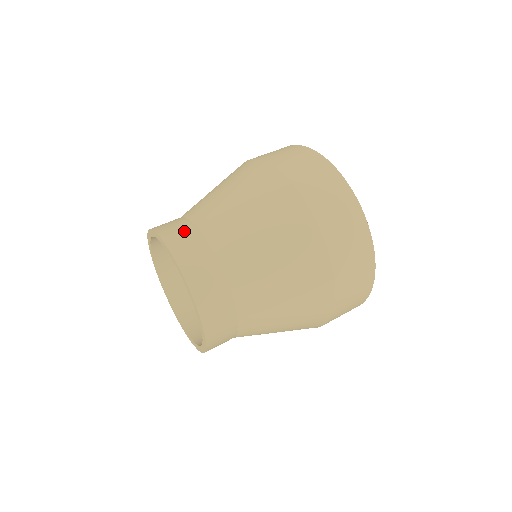
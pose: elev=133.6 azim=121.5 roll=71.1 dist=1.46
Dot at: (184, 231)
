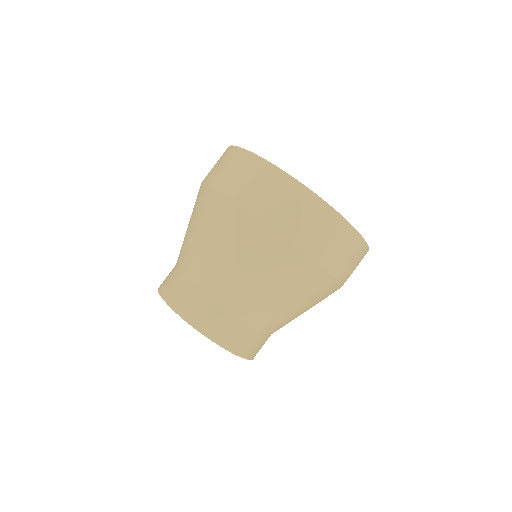
Dot at: (211, 314)
